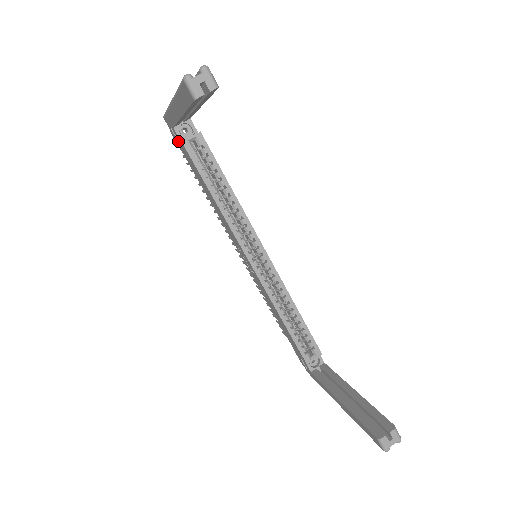
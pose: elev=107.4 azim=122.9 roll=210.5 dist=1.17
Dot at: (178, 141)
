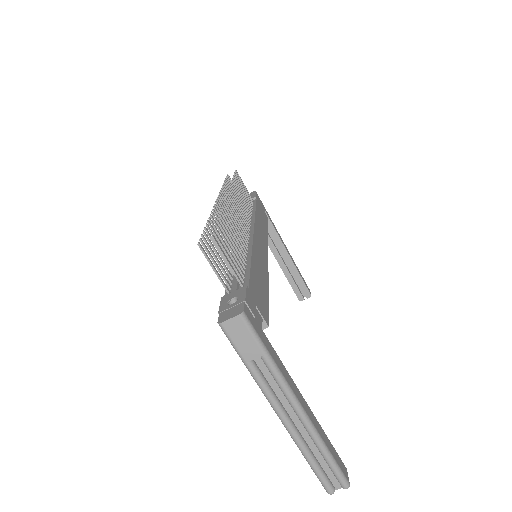
Dot at: occluded
